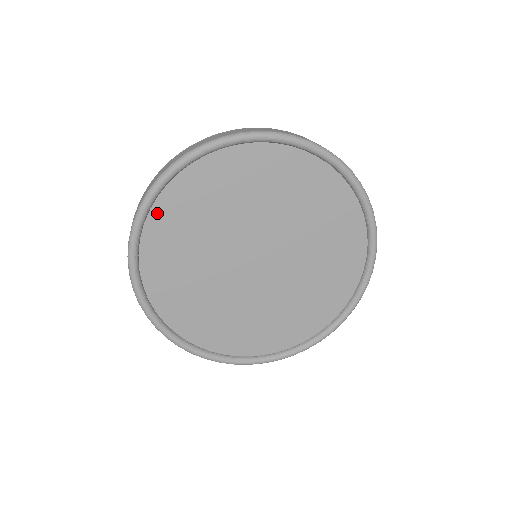
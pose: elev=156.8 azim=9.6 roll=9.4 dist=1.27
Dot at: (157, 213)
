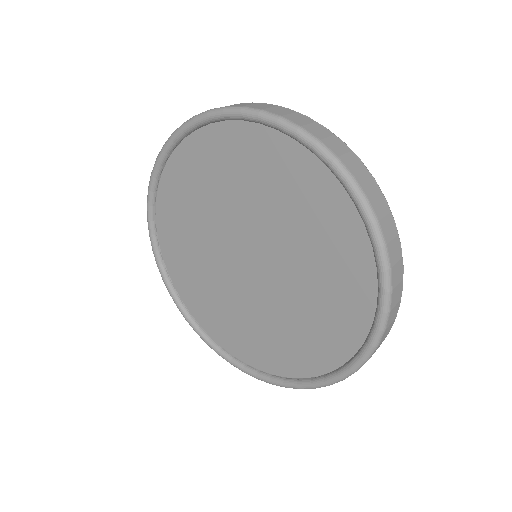
Dot at: (173, 274)
